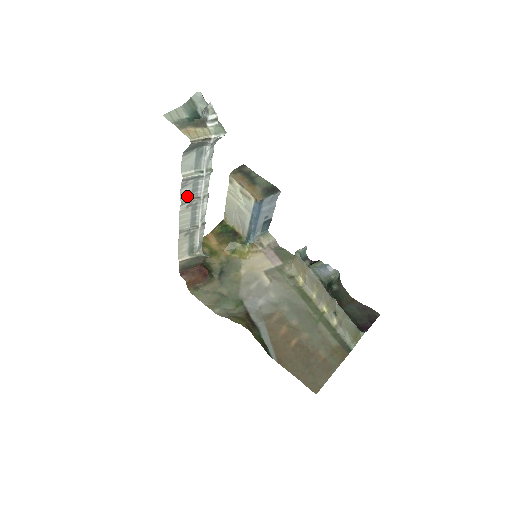
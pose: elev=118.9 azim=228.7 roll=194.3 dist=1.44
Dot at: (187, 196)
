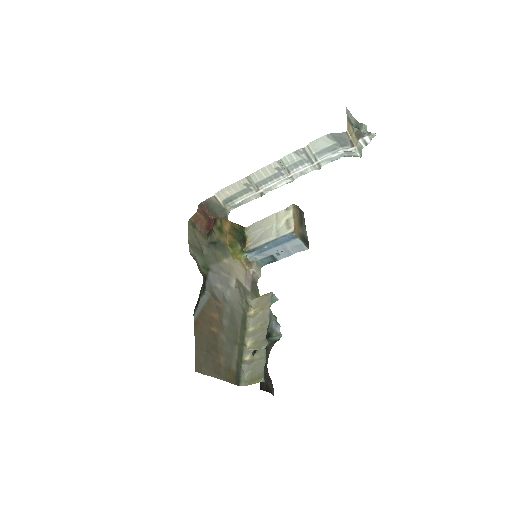
Dot at: (288, 162)
